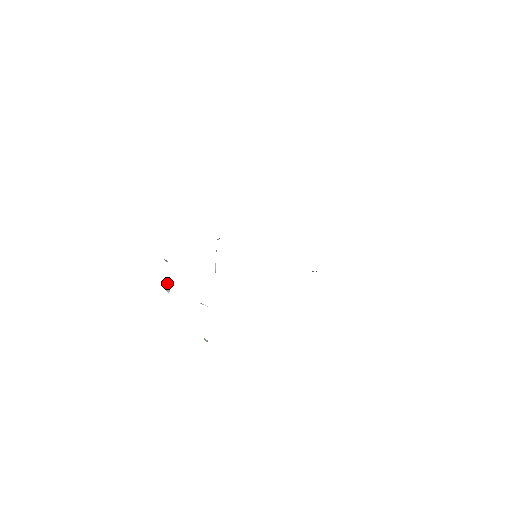
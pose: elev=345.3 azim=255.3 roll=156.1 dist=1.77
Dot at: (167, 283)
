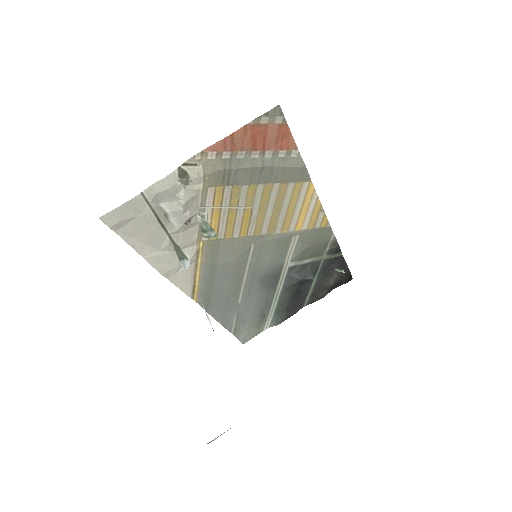
Dot at: (202, 220)
